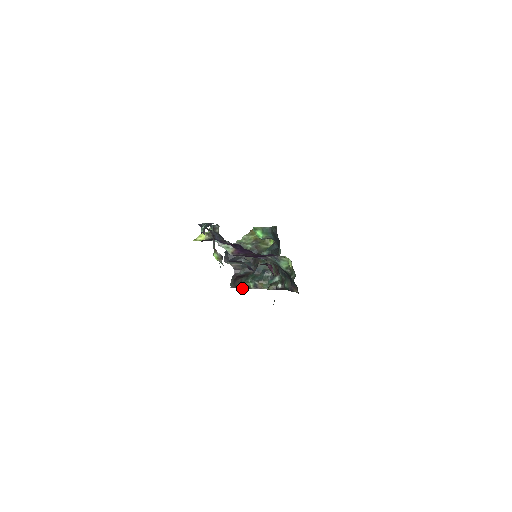
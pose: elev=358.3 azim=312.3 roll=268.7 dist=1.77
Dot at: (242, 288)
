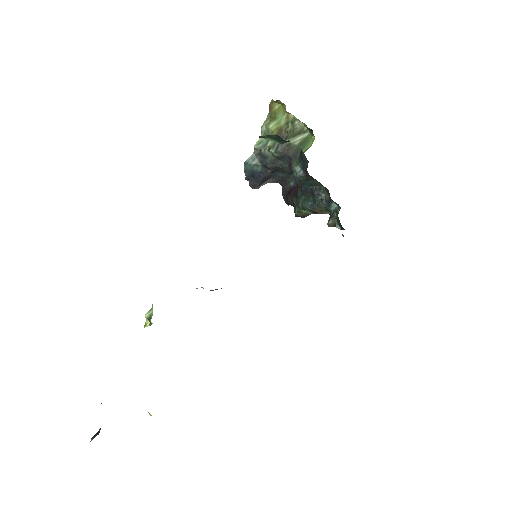
Dot at: (298, 216)
